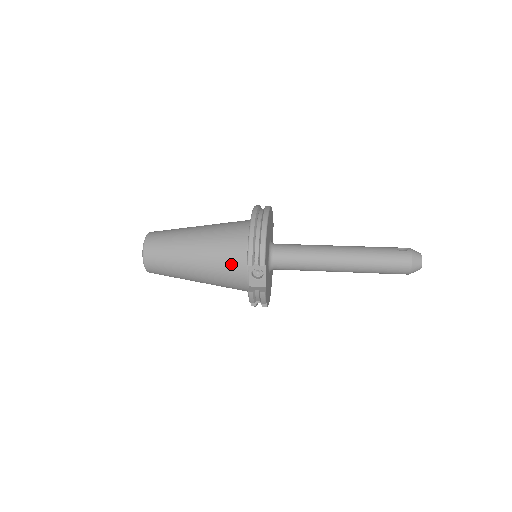
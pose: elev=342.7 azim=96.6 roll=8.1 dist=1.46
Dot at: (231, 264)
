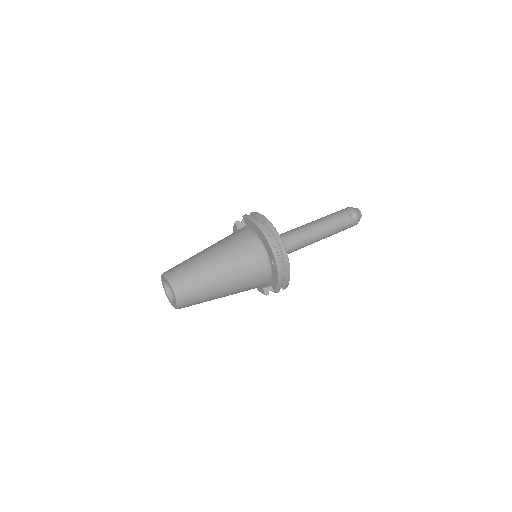
Dot at: occluded
